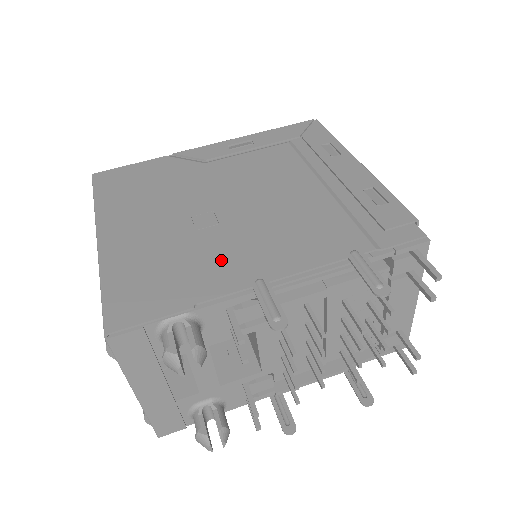
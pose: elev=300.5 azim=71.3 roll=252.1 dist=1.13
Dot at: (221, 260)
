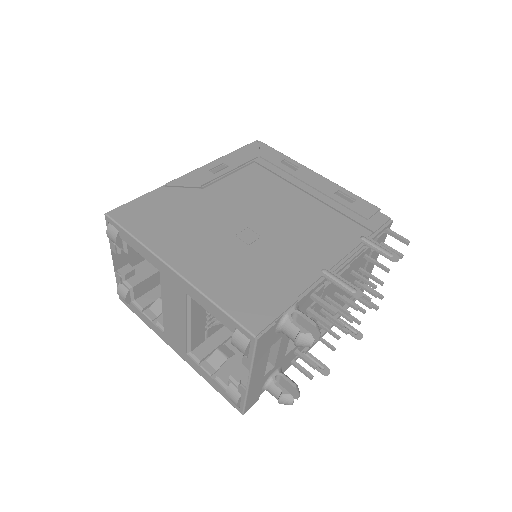
Dot at: (287, 263)
